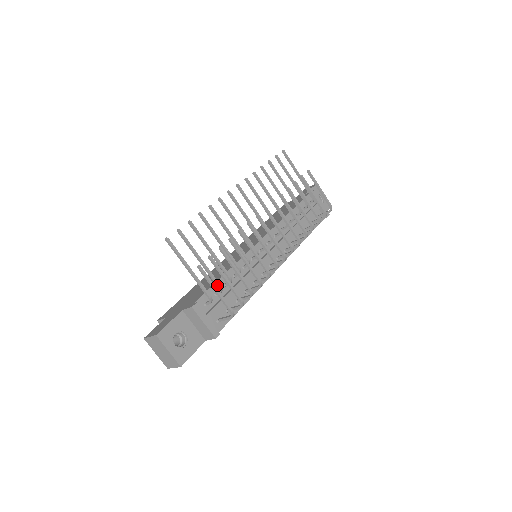
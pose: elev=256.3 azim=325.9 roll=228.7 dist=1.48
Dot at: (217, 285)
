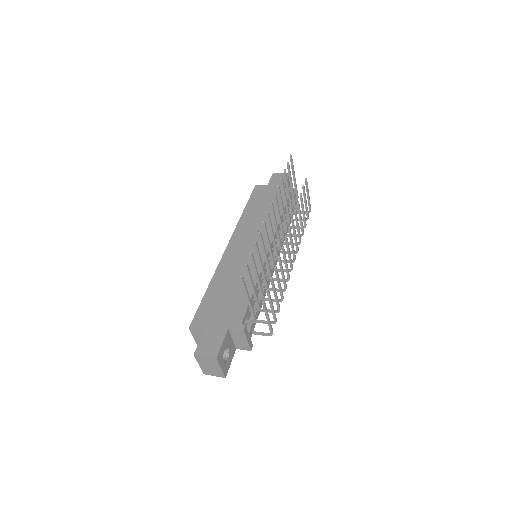
Dot at: (258, 306)
